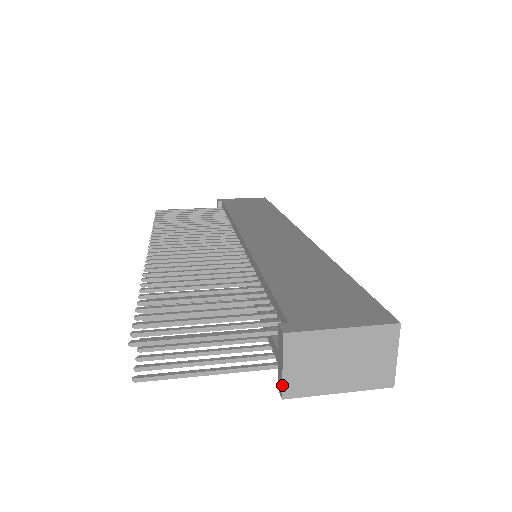
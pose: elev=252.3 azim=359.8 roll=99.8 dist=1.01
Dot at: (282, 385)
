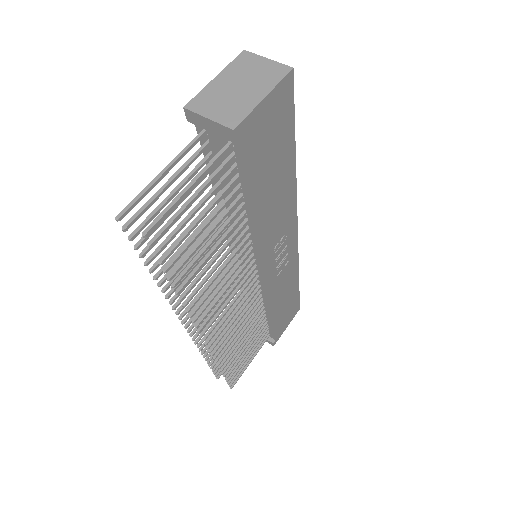
Dot at: (222, 125)
